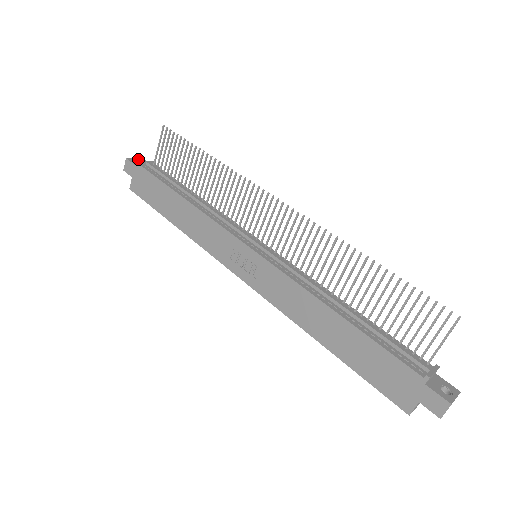
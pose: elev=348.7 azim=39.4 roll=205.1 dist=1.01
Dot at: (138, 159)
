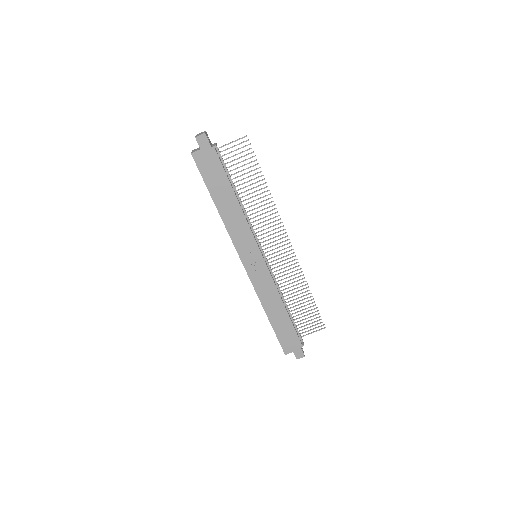
Dot at: occluded
